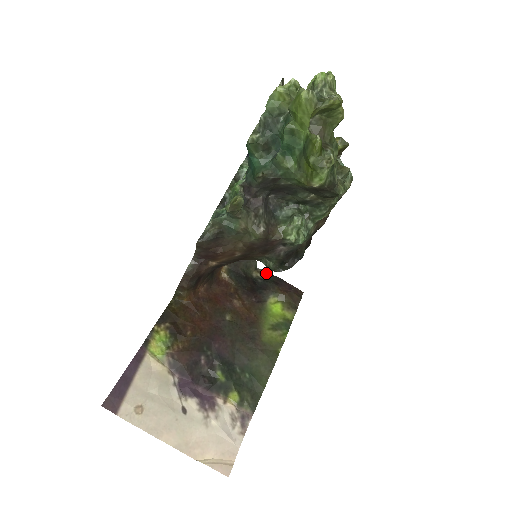
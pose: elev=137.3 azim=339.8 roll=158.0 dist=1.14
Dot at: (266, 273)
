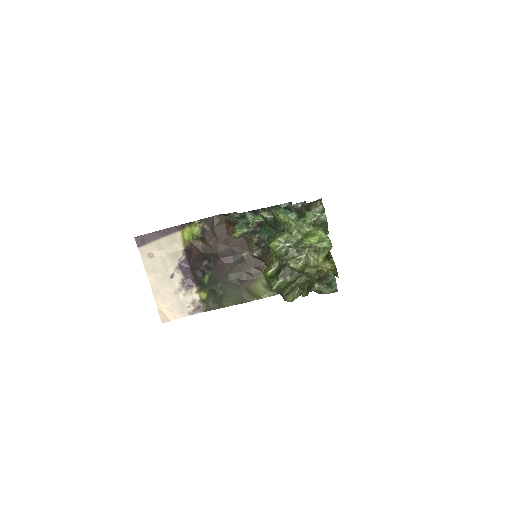
Dot at: occluded
